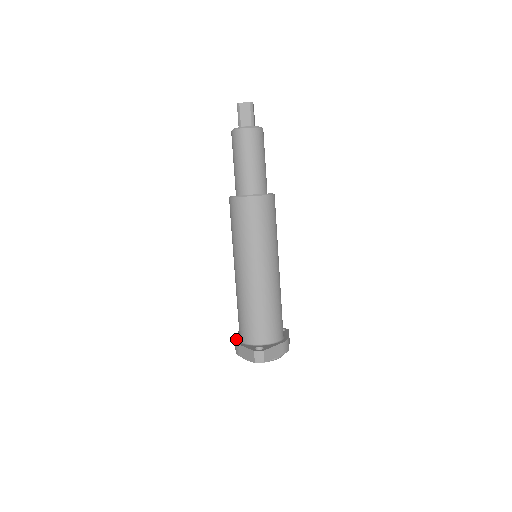
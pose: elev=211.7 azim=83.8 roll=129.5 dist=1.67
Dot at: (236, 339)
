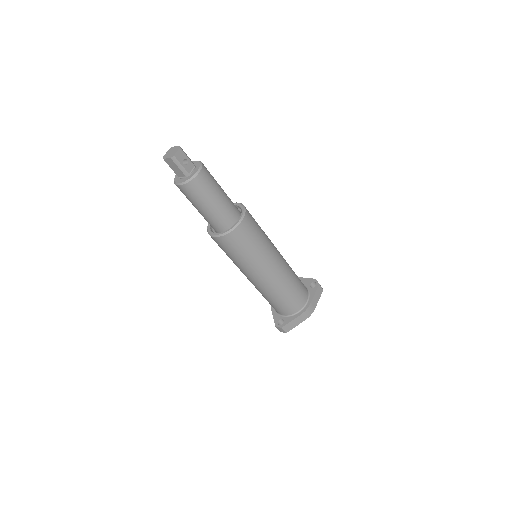
Dot at: occluded
